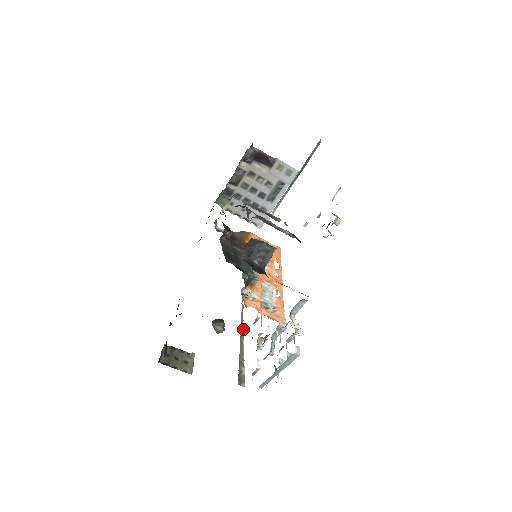
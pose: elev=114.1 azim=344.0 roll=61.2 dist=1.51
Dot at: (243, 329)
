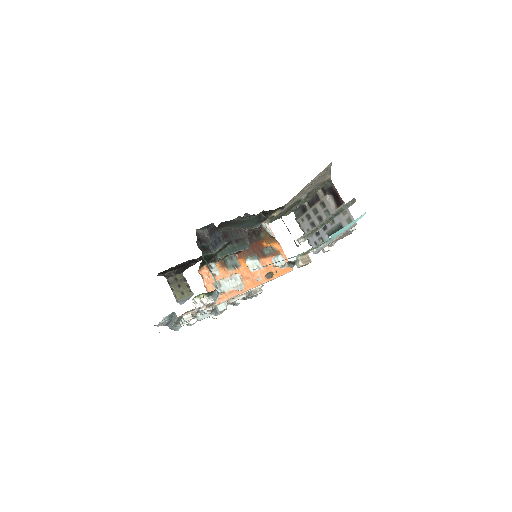
Dot at: occluded
